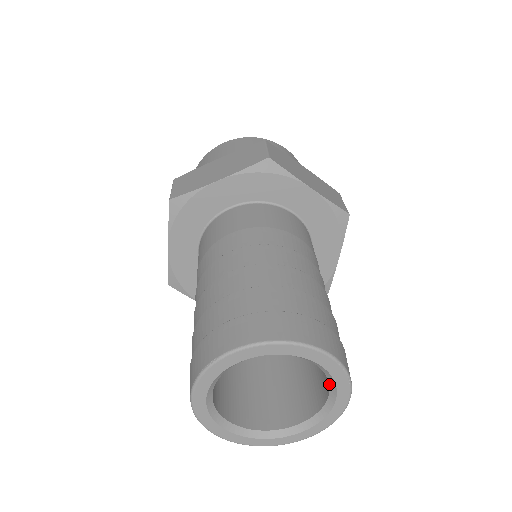
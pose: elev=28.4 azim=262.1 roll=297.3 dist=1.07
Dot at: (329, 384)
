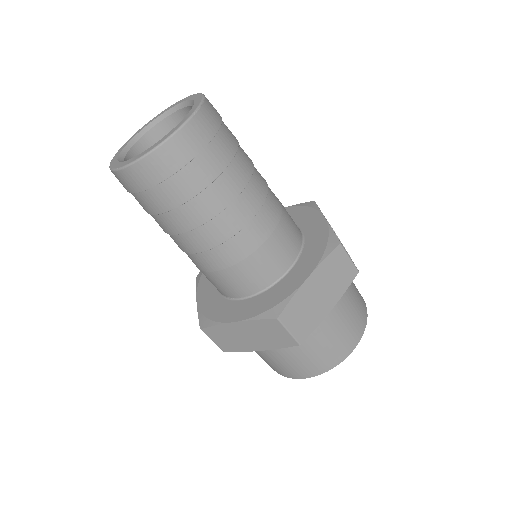
Dot at: (191, 106)
